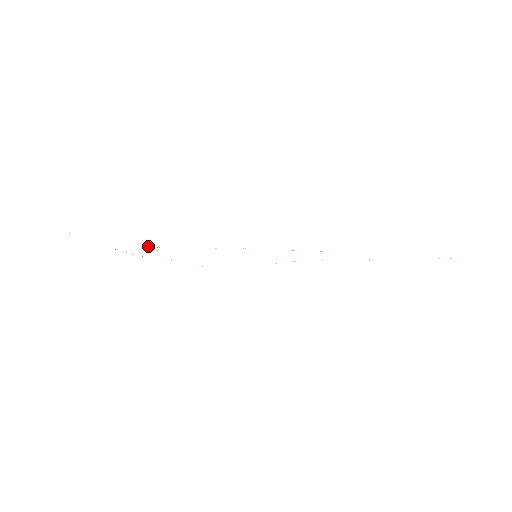
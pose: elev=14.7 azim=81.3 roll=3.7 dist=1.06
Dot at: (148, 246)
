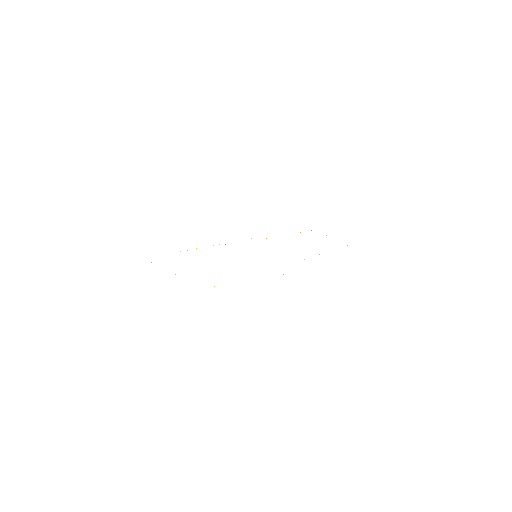
Dot at: occluded
